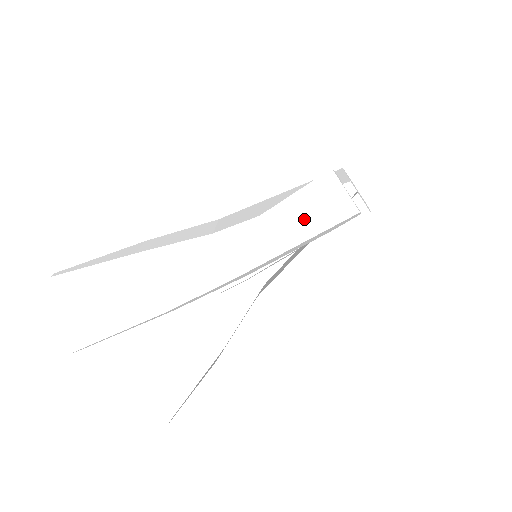
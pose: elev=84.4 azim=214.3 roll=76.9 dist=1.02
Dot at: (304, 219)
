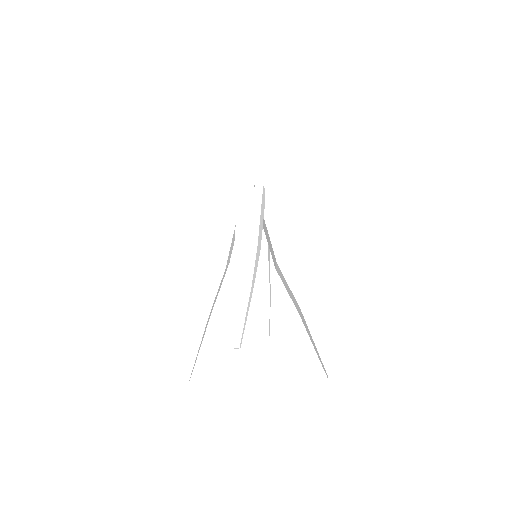
Dot at: (250, 209)
